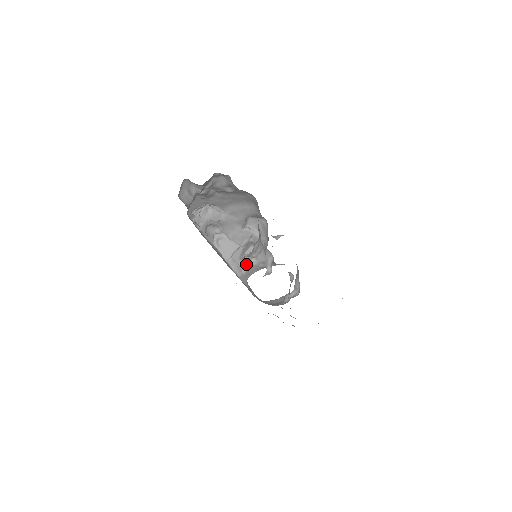
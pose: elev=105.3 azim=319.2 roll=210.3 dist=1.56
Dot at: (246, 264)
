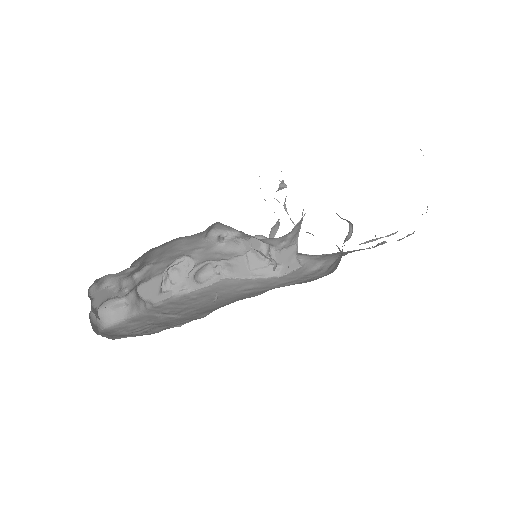
Dot at: occluded
